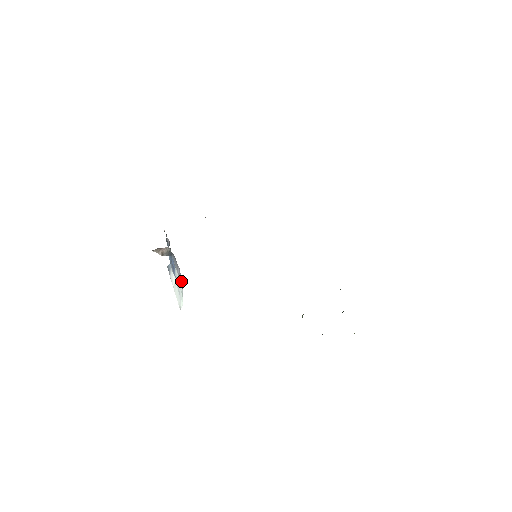
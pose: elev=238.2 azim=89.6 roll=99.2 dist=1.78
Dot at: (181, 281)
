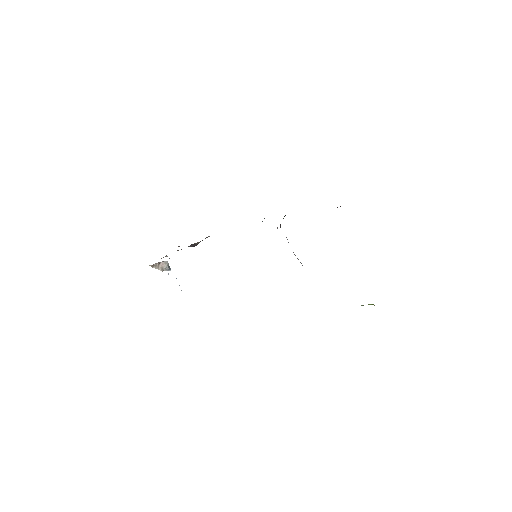
Dot at: occluded
